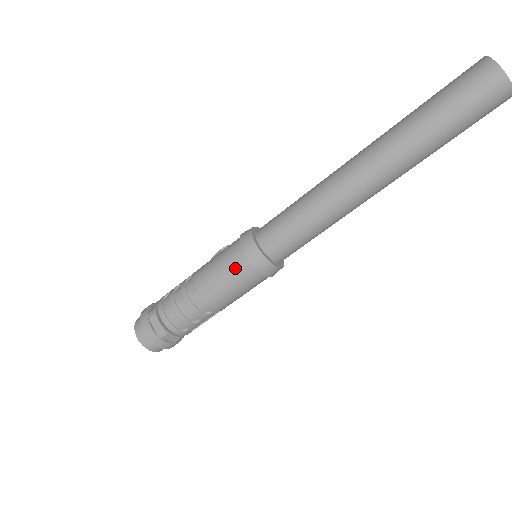
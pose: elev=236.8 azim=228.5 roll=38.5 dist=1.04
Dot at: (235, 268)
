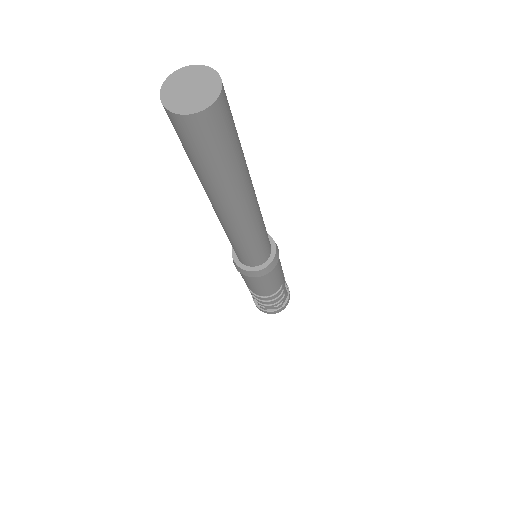
Dot at: (261, 281)
